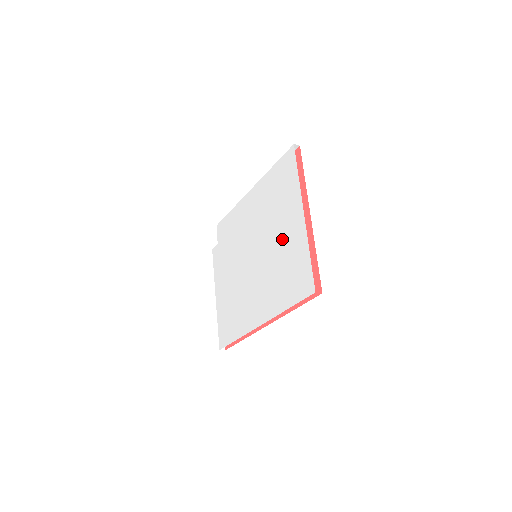
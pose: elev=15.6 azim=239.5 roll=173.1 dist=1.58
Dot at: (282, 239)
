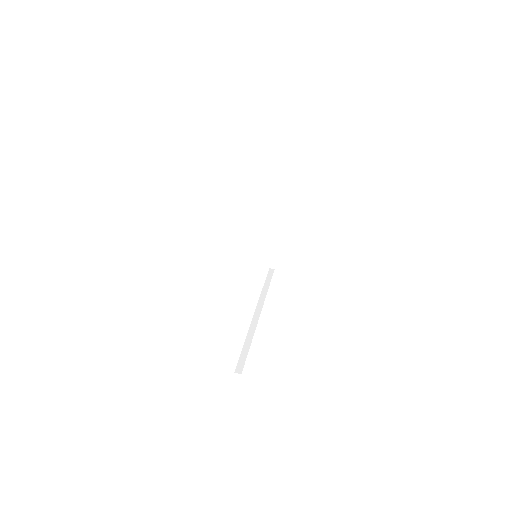
Dot at: occluded
